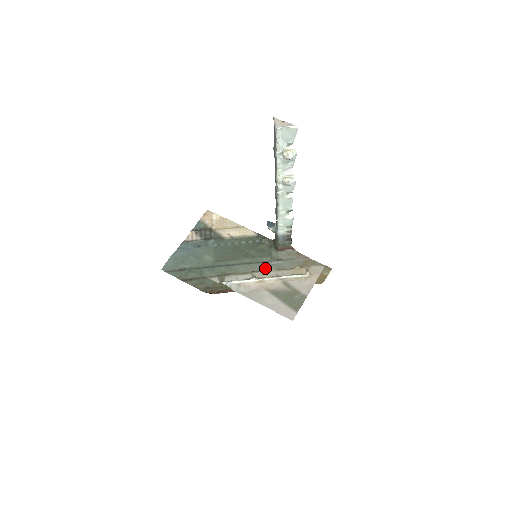
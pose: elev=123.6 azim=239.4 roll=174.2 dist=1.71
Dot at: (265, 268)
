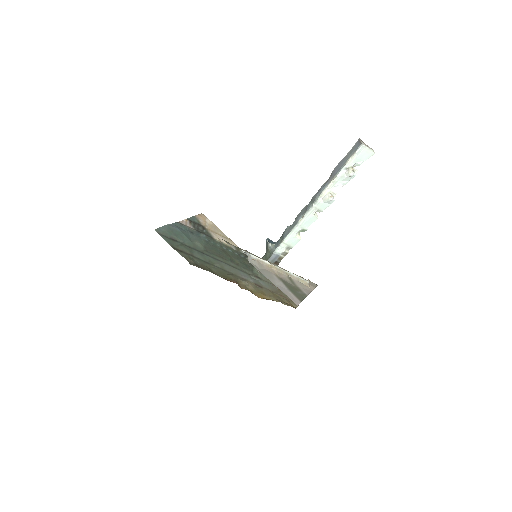
Dot at: (247, 277)
